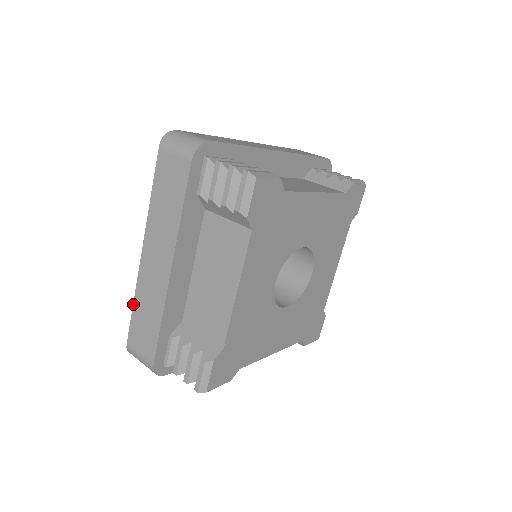
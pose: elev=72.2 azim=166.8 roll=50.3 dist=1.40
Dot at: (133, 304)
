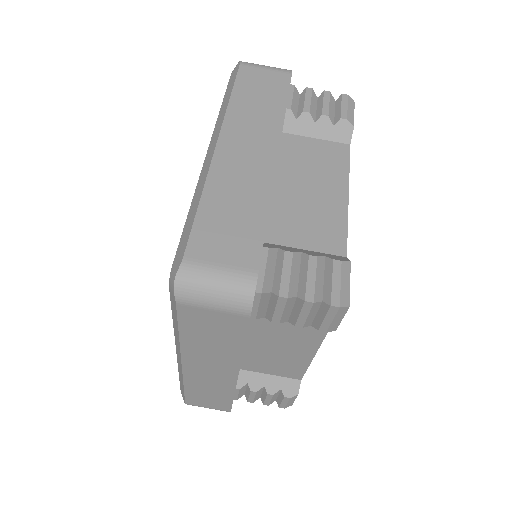
Dot at: (200, 200)
